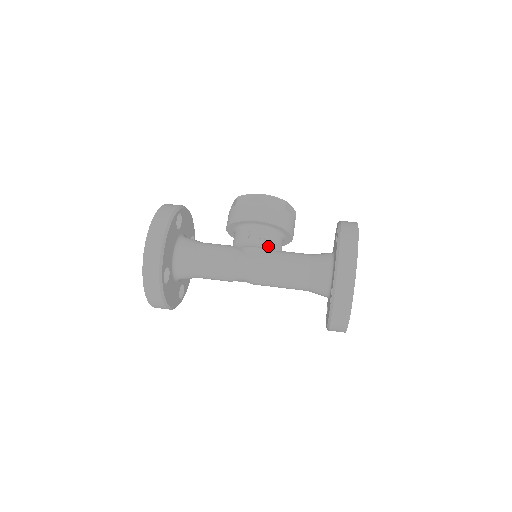
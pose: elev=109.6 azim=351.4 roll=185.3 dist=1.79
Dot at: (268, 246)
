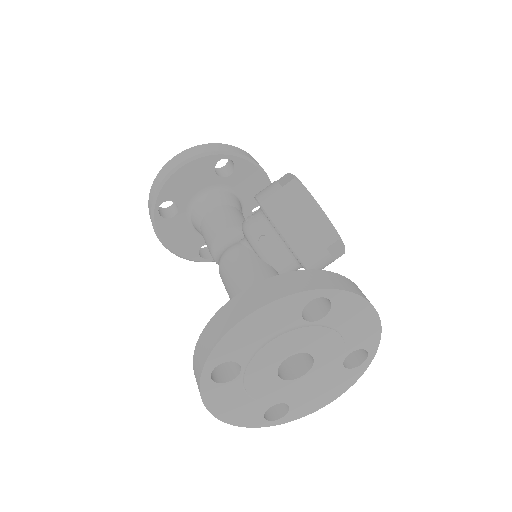
Dot at: (254, 246)
